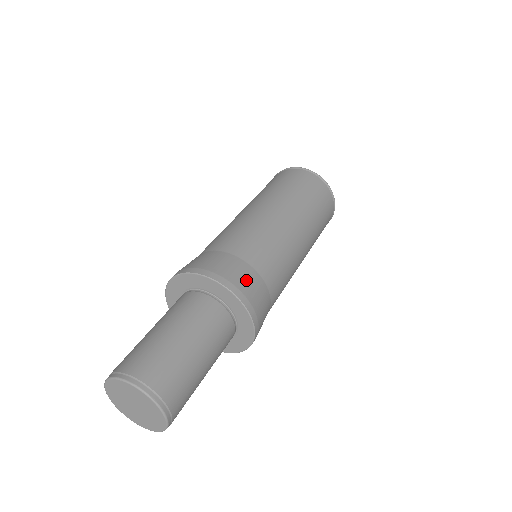
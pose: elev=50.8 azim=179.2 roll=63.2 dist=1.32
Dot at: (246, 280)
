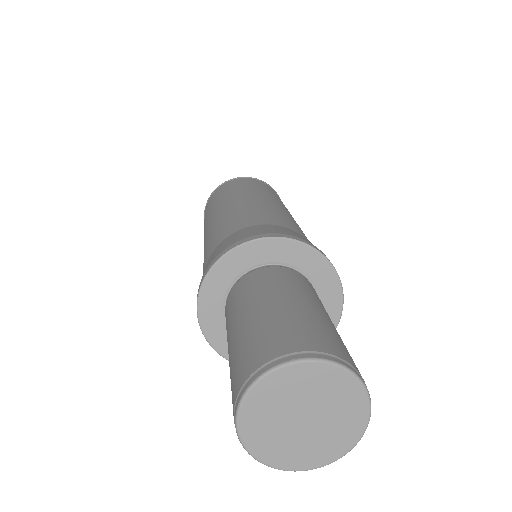
Dot at: (248, 232)
